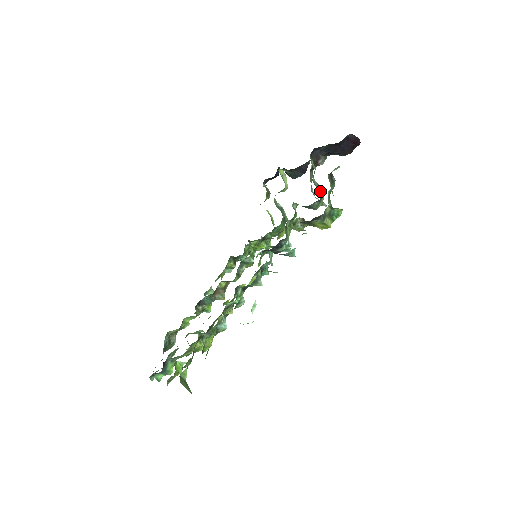
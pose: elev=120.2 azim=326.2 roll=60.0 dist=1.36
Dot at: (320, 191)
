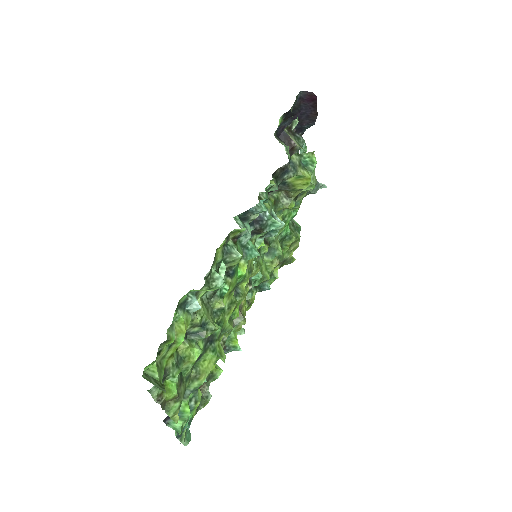
Dot at: occluded
